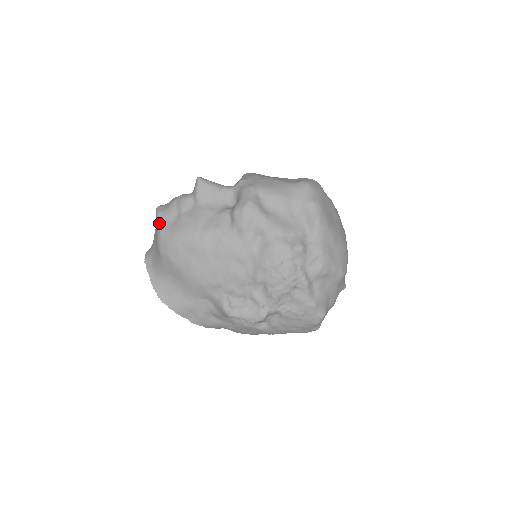
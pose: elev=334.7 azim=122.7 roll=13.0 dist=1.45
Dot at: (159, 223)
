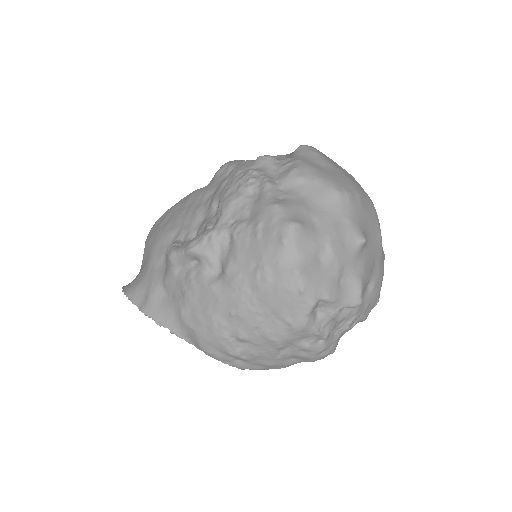
Dot at: occluded
